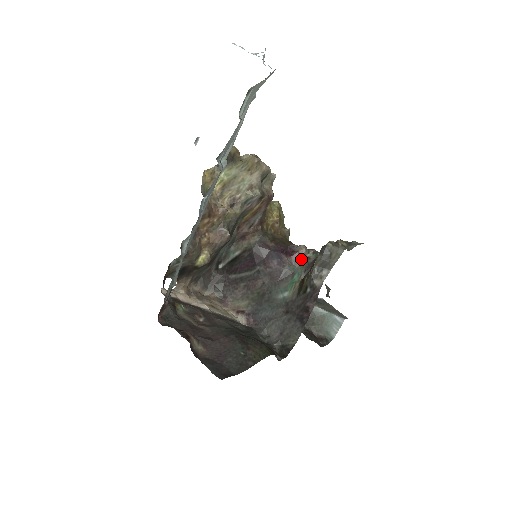
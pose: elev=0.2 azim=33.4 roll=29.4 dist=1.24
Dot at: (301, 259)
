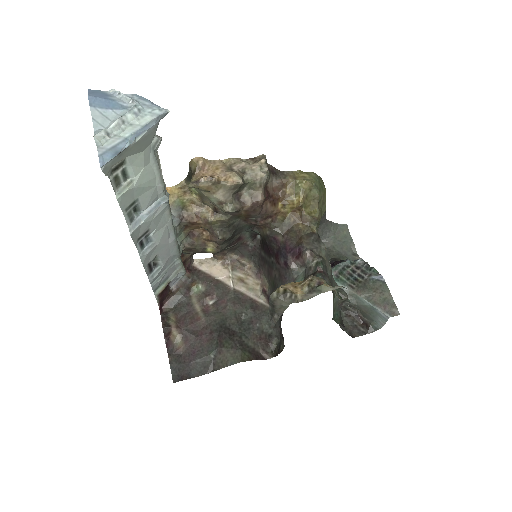
Dot at: (305, 265)
